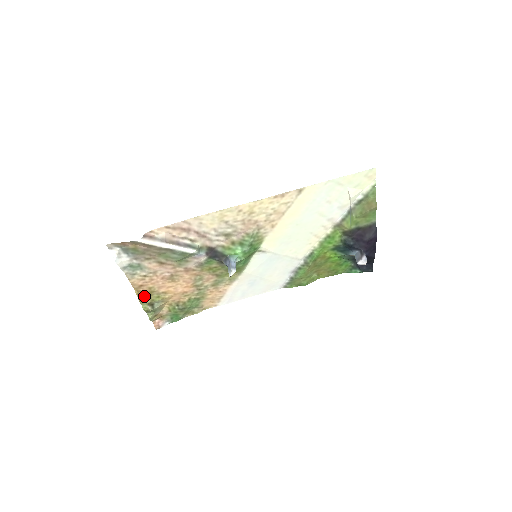
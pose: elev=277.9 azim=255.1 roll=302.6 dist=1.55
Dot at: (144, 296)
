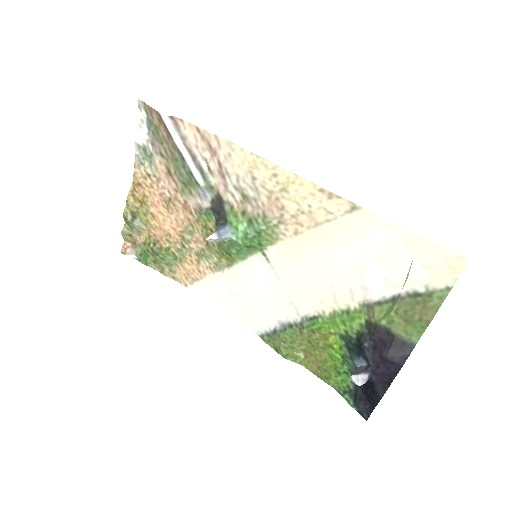
Dot at: (135, 200)
